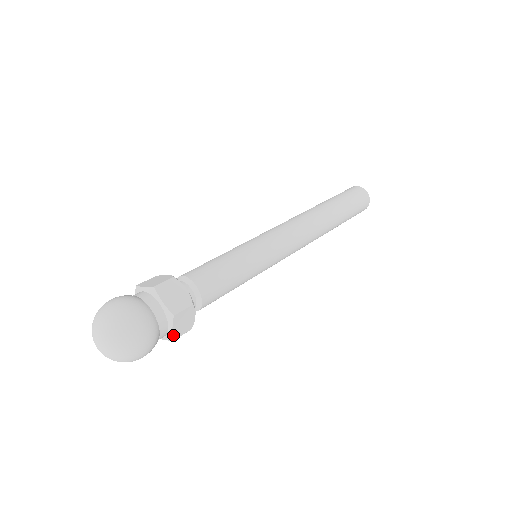
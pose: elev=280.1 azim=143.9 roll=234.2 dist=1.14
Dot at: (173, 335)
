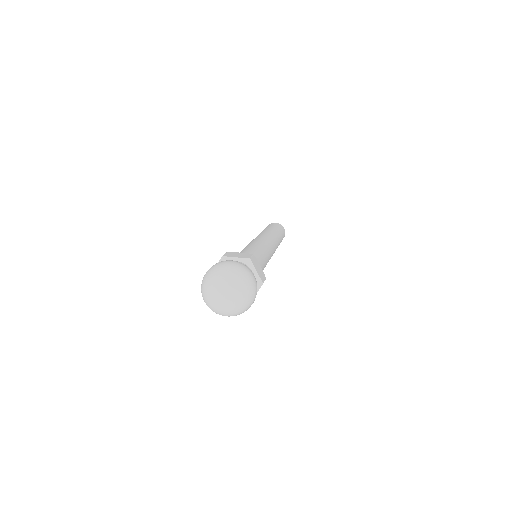
Dot at: (260, 278)
